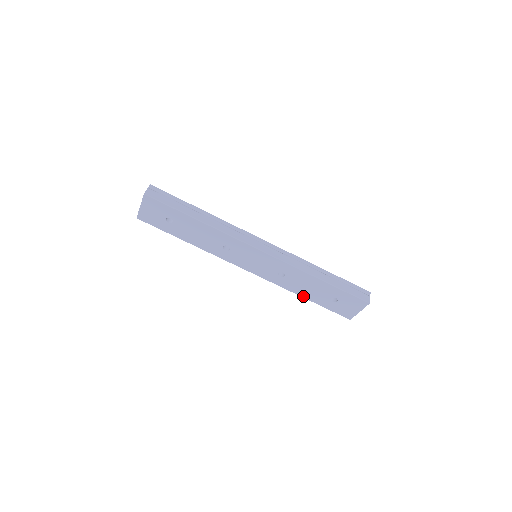
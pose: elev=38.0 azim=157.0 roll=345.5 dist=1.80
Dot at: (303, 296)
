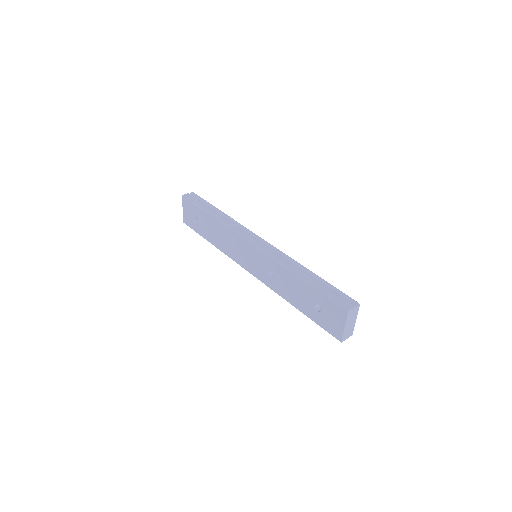
Dot at: (294, 305)
